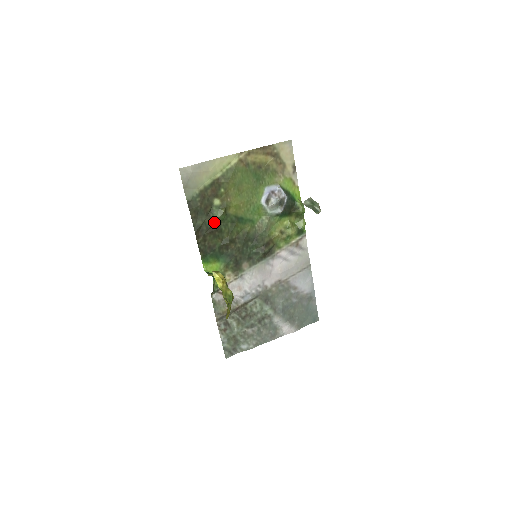
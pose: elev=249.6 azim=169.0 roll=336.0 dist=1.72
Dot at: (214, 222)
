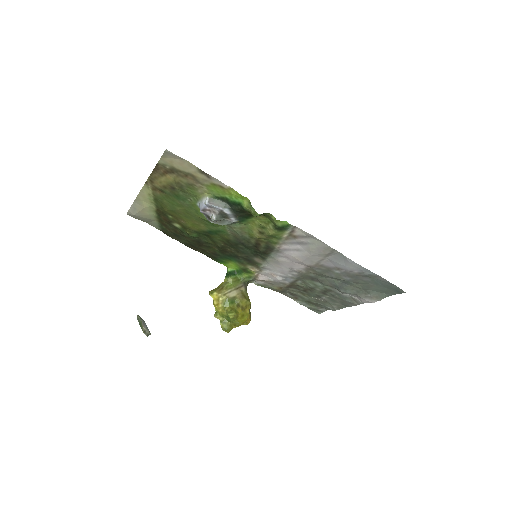
Dot at: (193, 239)
